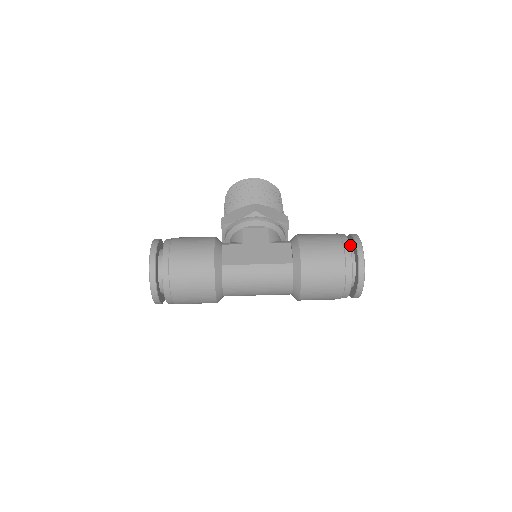
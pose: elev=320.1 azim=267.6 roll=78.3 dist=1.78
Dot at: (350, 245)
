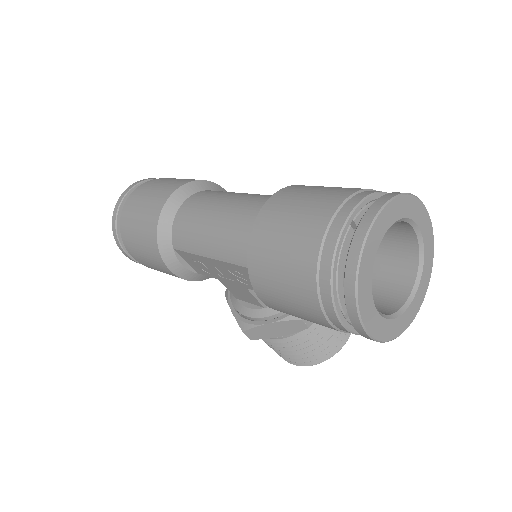
Dot at: (409, 246)
